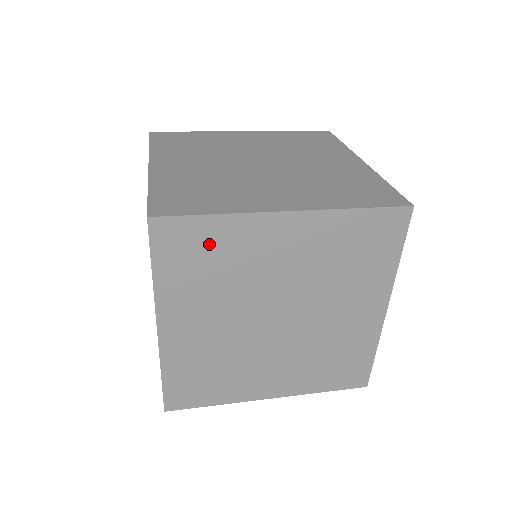
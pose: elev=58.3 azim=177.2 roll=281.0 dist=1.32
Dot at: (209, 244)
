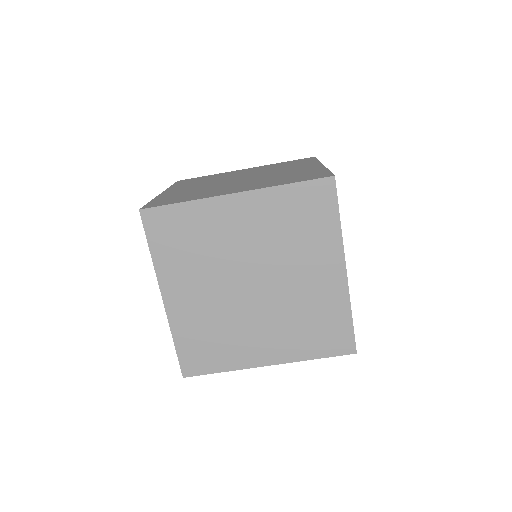
Dot at: (184, 225)
